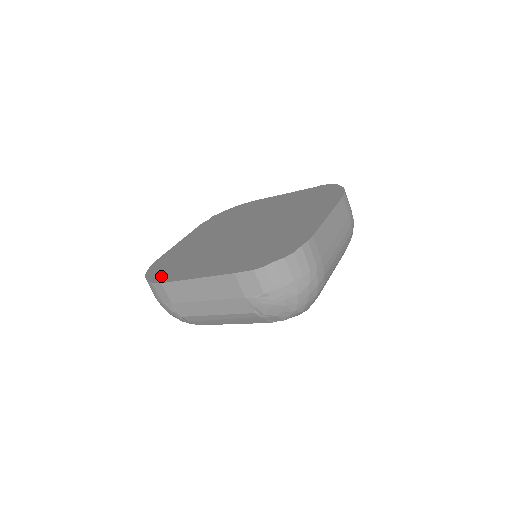
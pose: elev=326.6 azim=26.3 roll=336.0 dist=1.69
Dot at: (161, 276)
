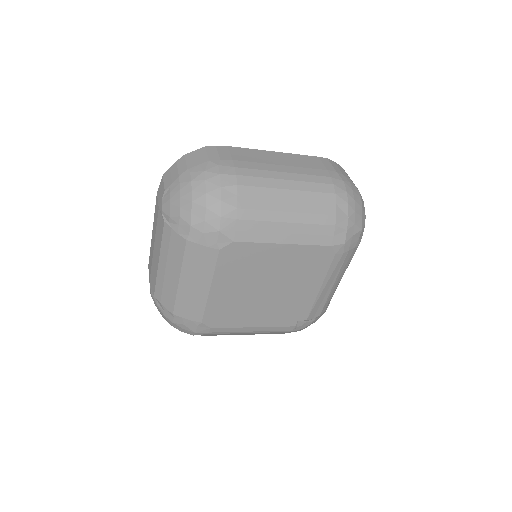
Dot at: occluded
